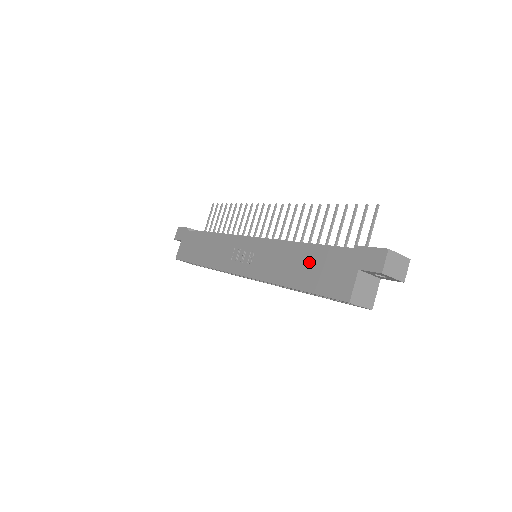
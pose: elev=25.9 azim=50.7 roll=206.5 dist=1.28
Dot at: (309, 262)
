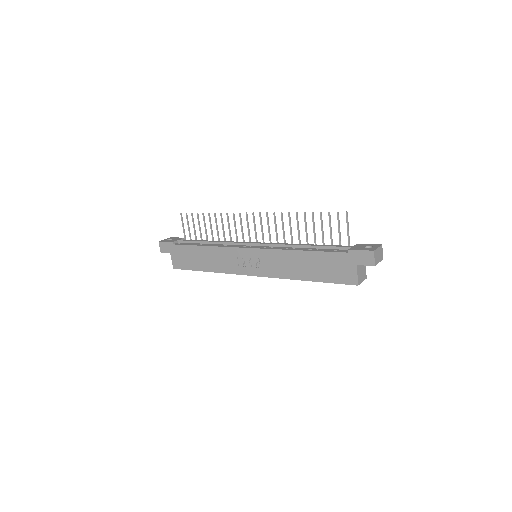
Dot at: (315, 263)
